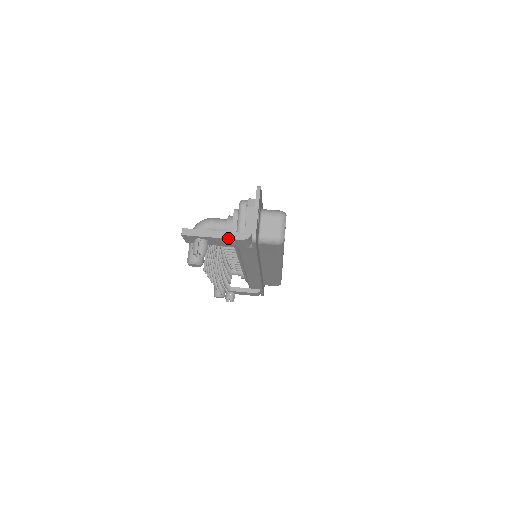
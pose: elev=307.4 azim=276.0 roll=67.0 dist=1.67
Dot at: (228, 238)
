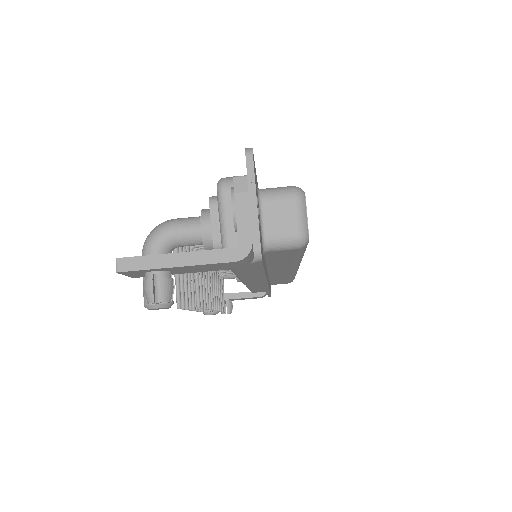
Dot at: (208, 263)
